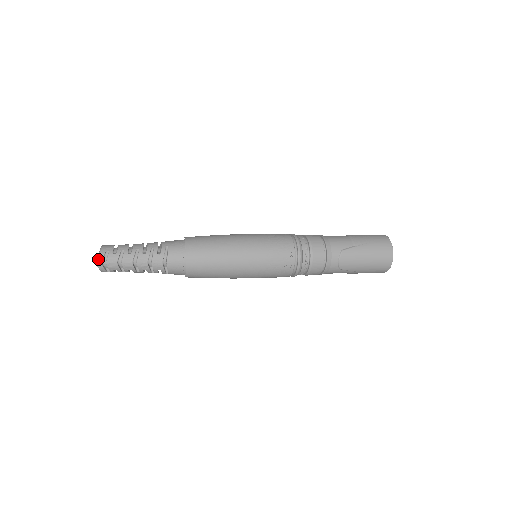
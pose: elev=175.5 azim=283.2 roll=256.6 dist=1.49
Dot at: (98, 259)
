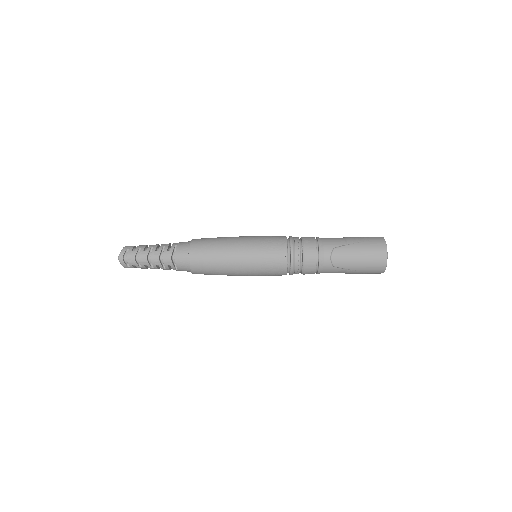
Dot at: (120, 255)
